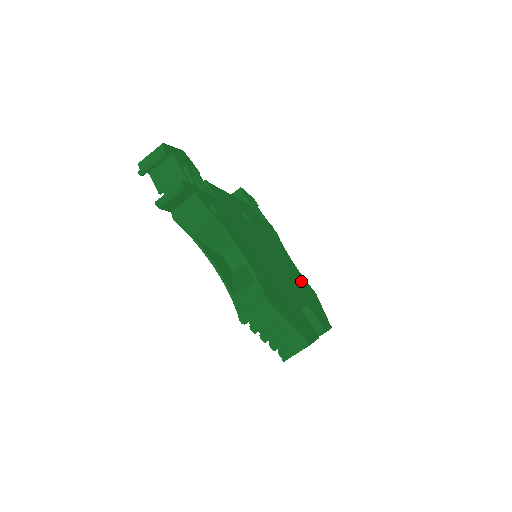
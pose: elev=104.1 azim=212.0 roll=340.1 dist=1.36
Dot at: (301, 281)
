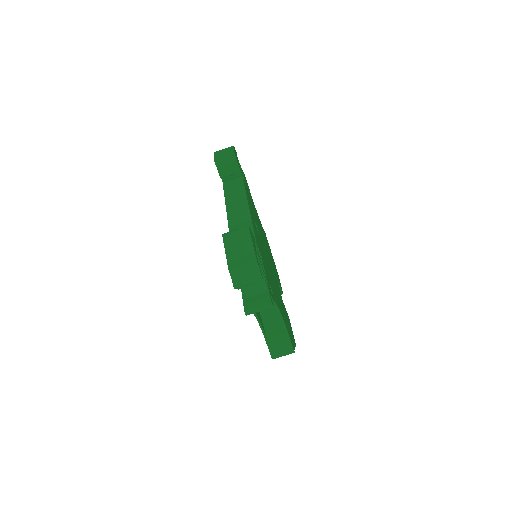
Dot at: (266, 242)
